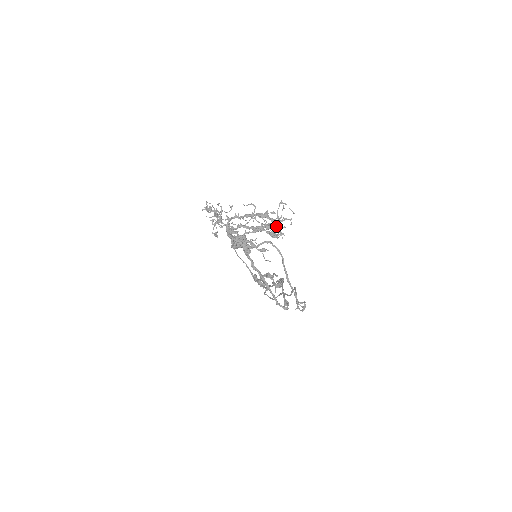
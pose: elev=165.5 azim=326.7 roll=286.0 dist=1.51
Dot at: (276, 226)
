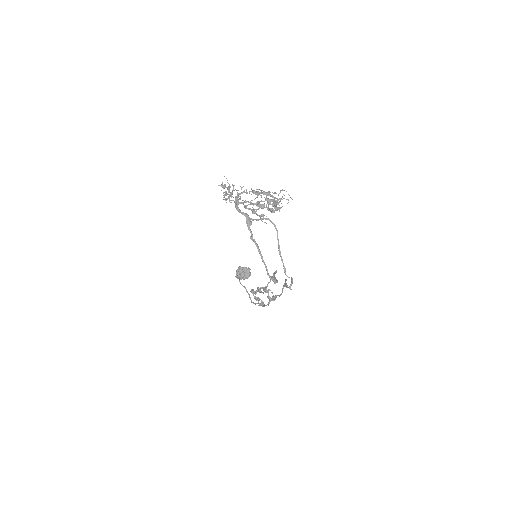
Dot at: (276, 205)
